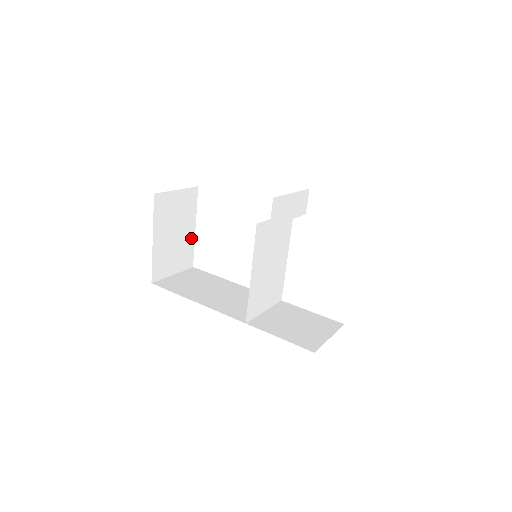
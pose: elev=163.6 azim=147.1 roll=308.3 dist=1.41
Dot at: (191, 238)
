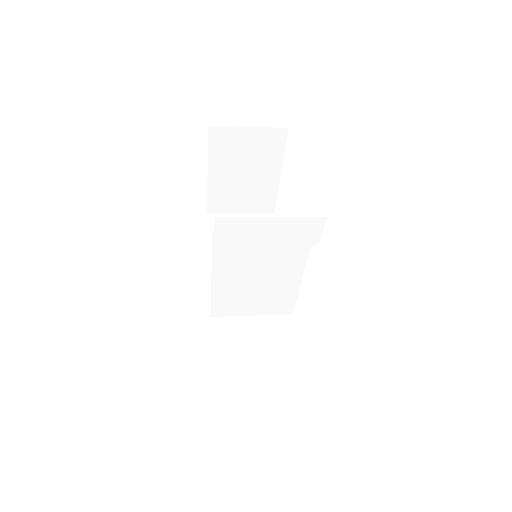
Dot at: (273, 183)
